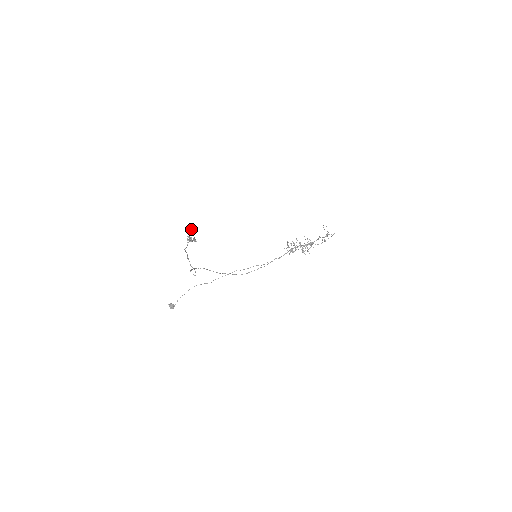
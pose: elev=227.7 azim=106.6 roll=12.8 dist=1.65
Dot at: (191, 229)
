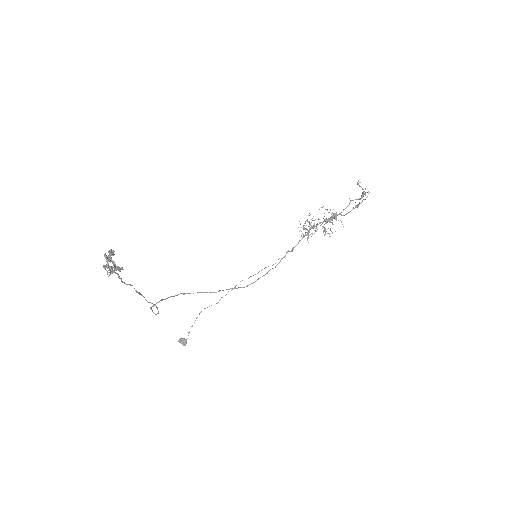
Dot at: (109, 253)
